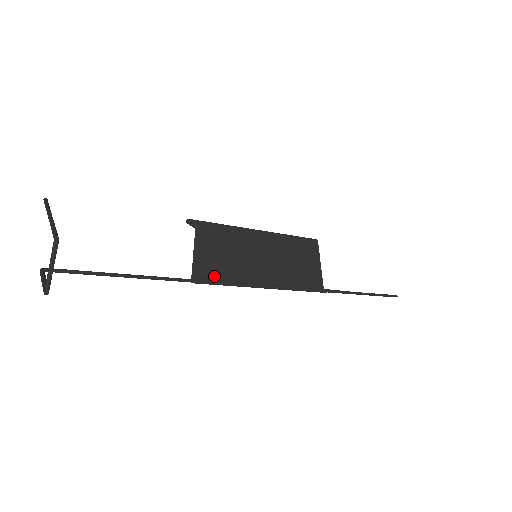
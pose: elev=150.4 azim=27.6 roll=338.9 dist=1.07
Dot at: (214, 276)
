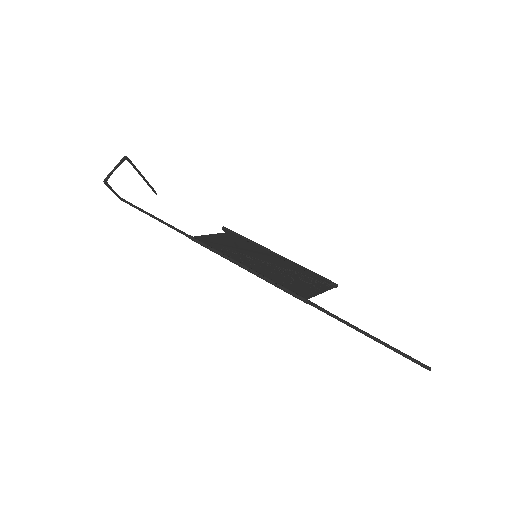
Dot at: (208, 243)
